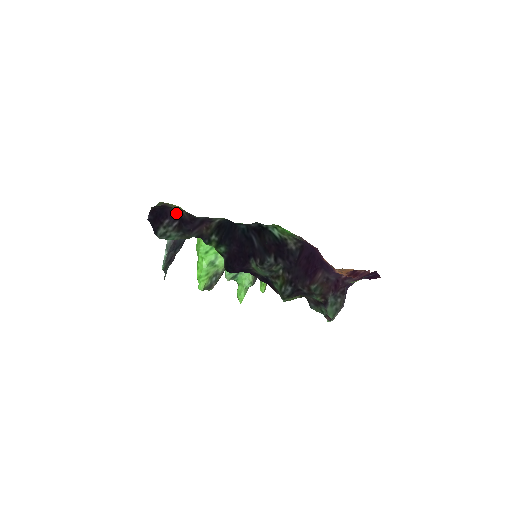
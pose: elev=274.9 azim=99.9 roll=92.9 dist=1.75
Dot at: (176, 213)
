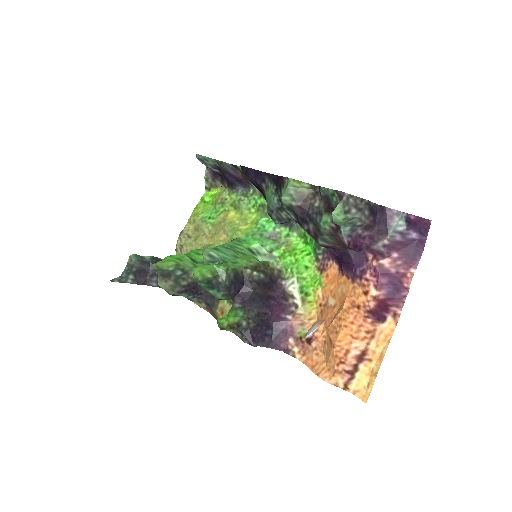
Dot at: (221, 177)
